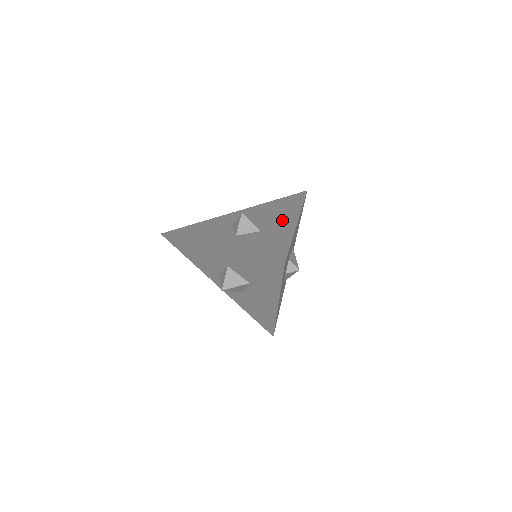
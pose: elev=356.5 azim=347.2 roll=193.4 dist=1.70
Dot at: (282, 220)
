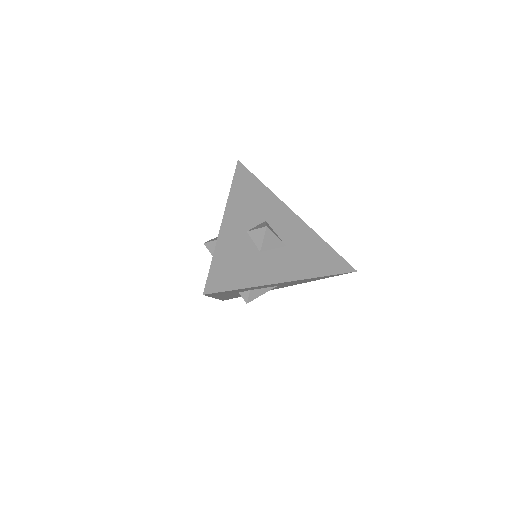
Dot at: (286, 266)
